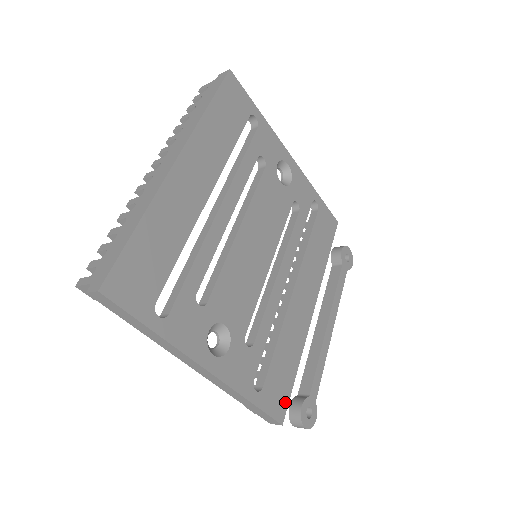
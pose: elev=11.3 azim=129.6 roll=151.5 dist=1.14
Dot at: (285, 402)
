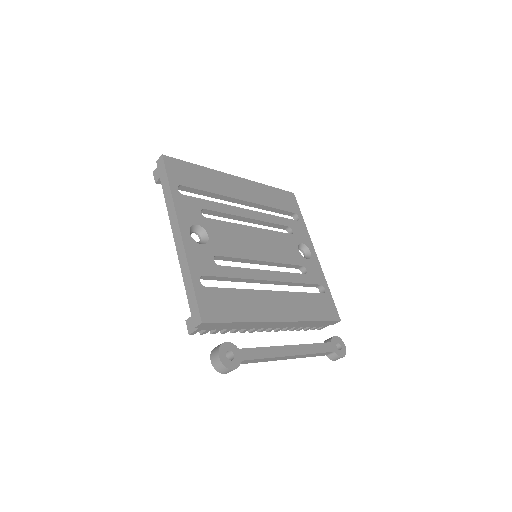
Dot at: (215, 318)
